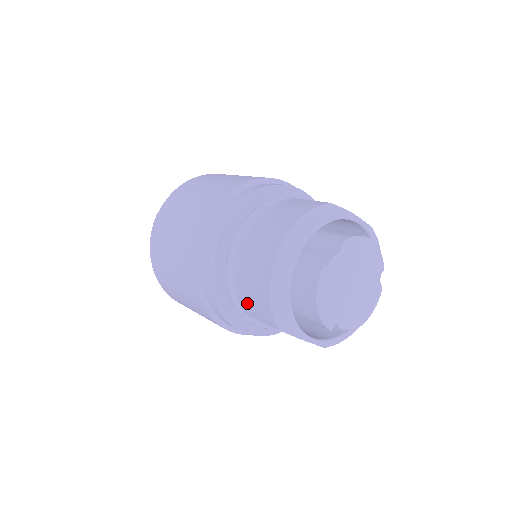
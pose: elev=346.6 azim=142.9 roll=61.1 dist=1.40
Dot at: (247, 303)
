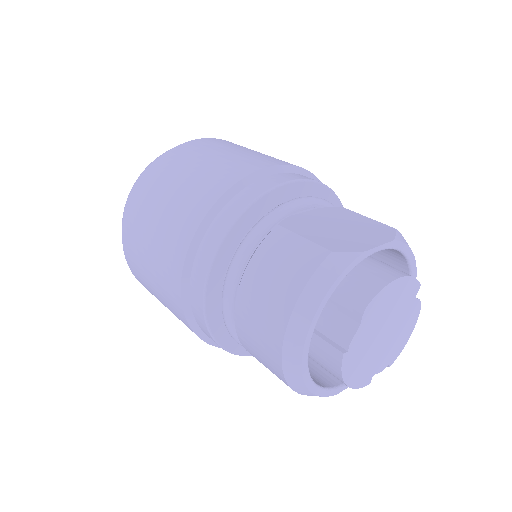
Dot at: occluded
